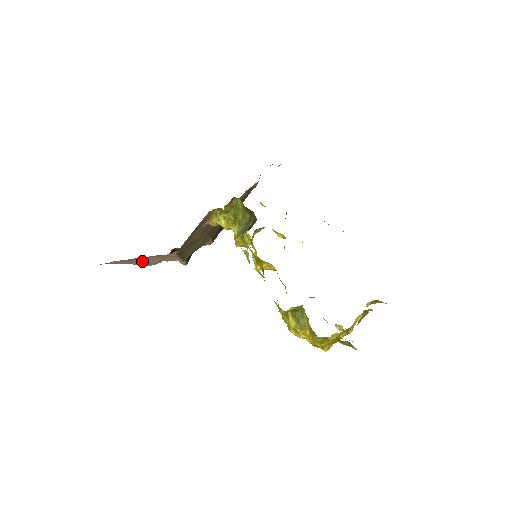
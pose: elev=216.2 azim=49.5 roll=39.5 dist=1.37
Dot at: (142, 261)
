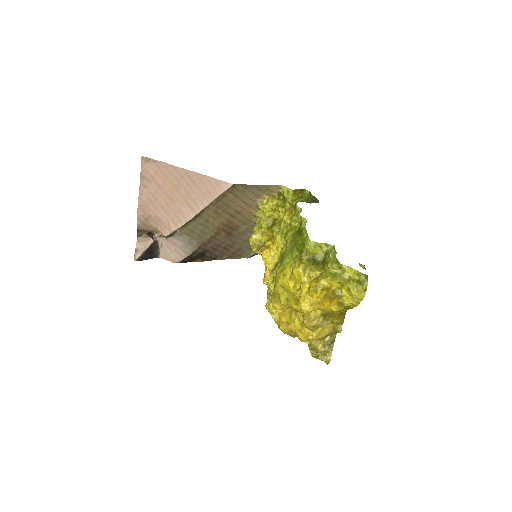
Dot at: (159, 193)
